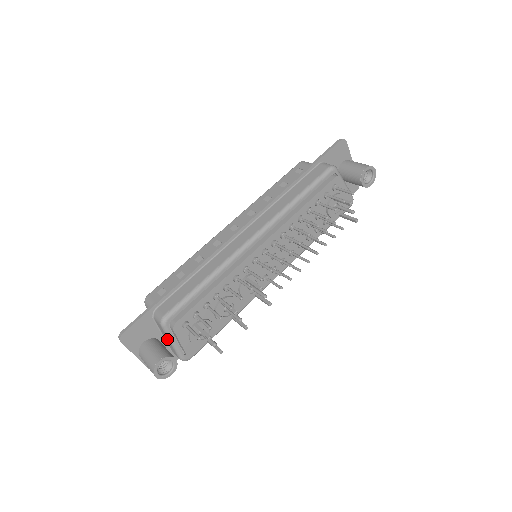
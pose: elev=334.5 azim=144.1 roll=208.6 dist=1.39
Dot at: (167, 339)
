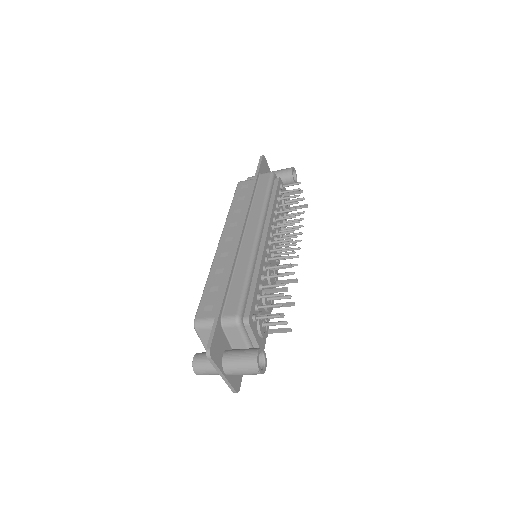
Dot at: (240, 343)
